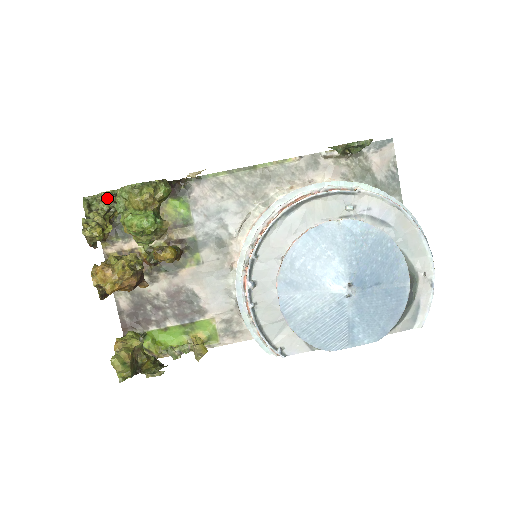
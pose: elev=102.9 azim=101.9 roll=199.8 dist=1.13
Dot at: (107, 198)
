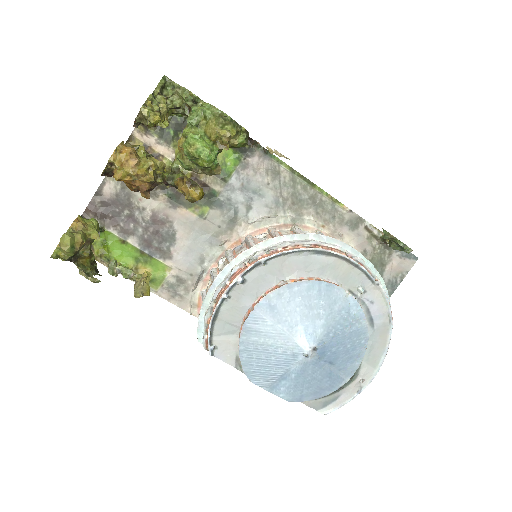
Dot at: (187, 98)
